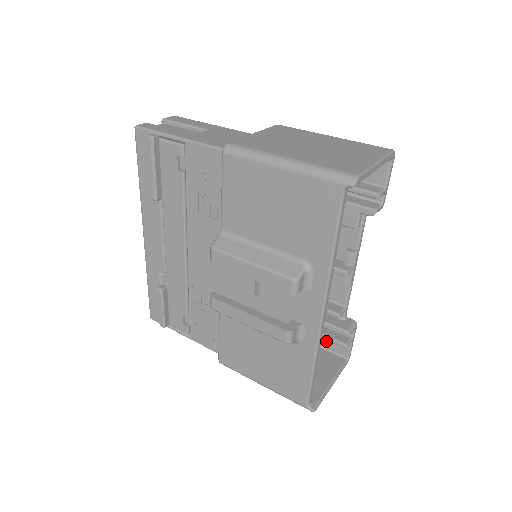
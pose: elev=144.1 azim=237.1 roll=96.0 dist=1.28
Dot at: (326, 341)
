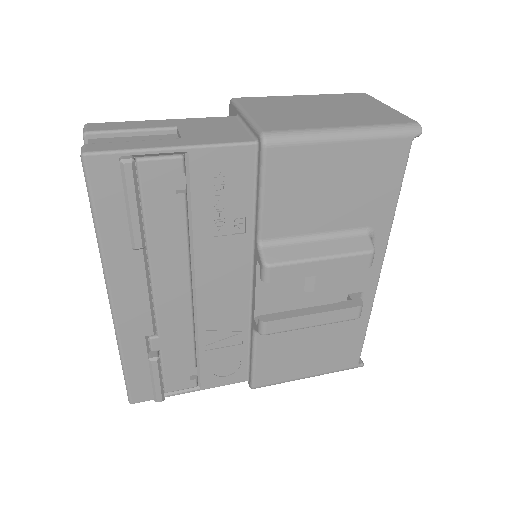
Dot at: occluded
